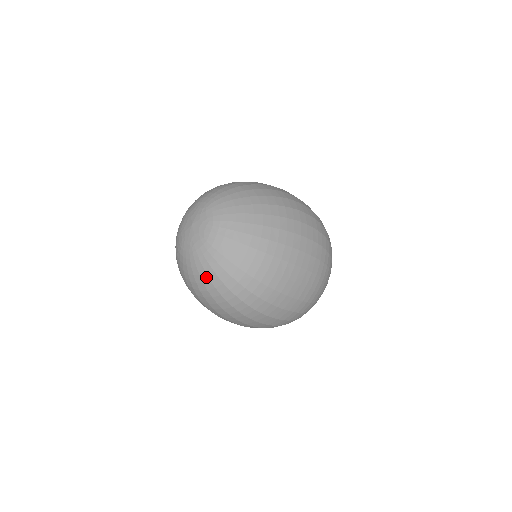
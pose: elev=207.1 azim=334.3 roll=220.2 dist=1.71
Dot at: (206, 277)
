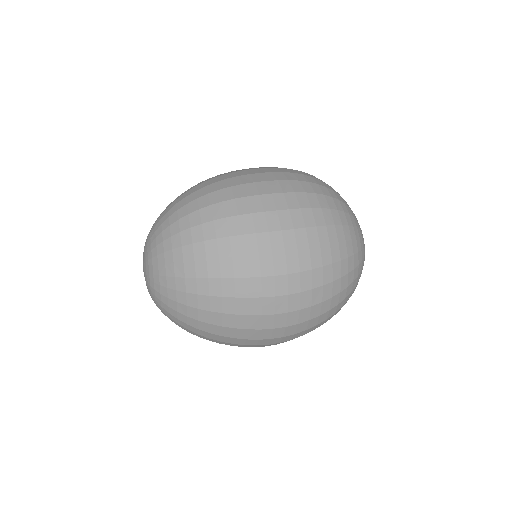
Dot at: (167, 242)
